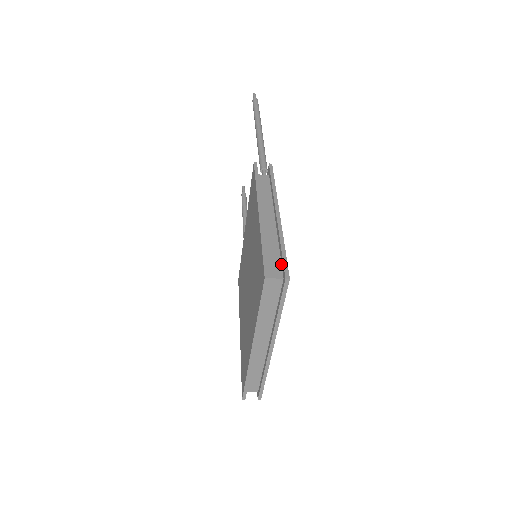
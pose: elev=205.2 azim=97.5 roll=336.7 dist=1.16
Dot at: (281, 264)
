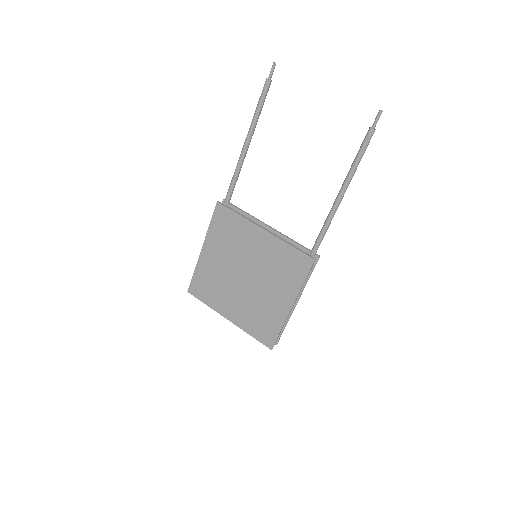
Dot at: occluded
